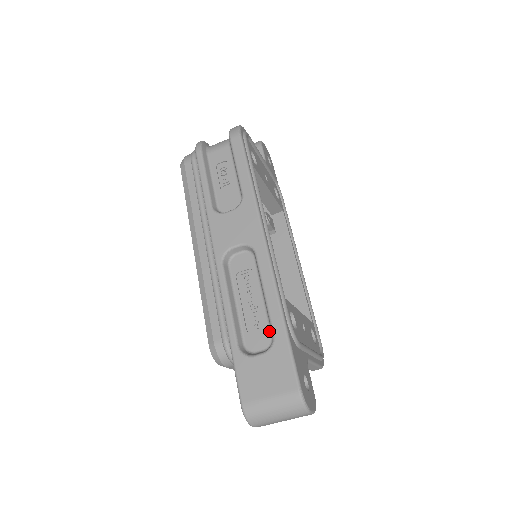
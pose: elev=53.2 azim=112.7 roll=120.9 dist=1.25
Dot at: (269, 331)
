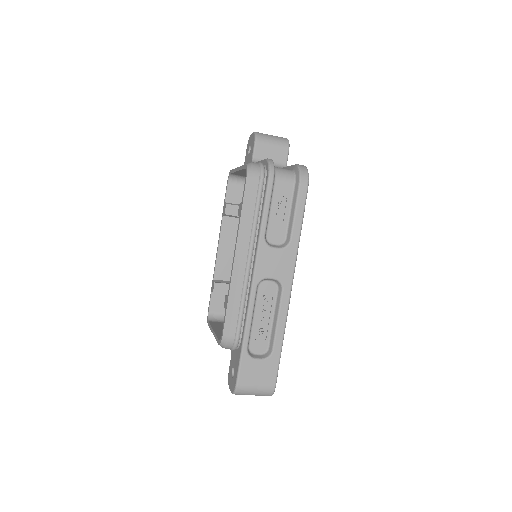
Dot at: (268, 343)
